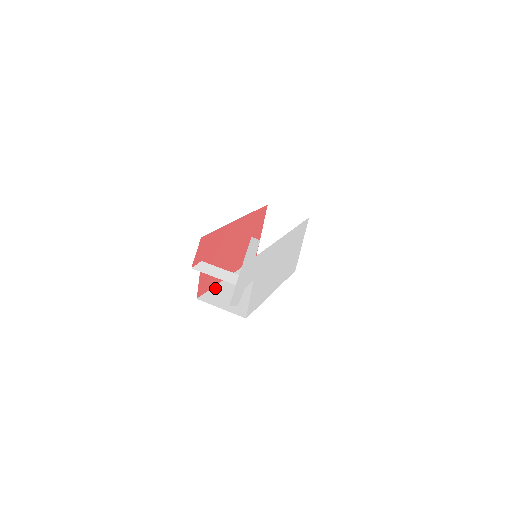
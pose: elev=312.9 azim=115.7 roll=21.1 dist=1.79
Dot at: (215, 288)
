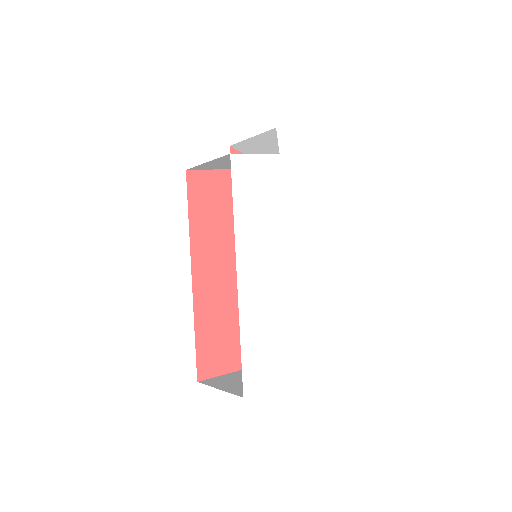
Dot at: (191, 216)
